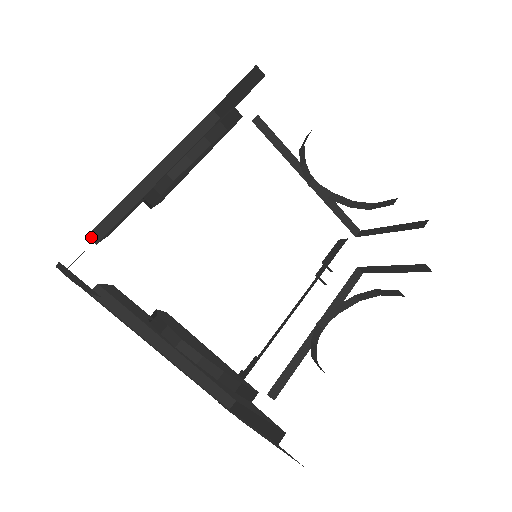
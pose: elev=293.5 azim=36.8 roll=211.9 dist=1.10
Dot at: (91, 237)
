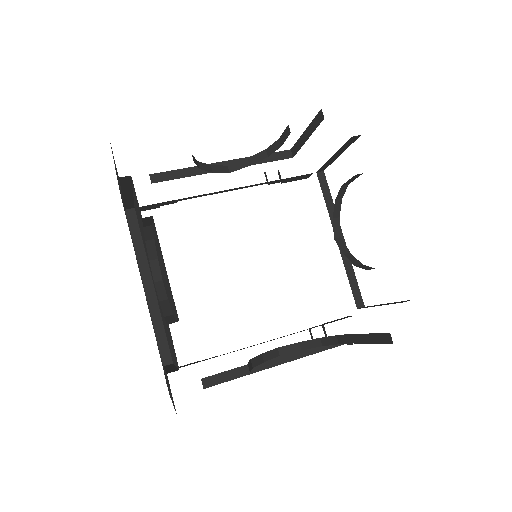
Dot at: (152, 177)
